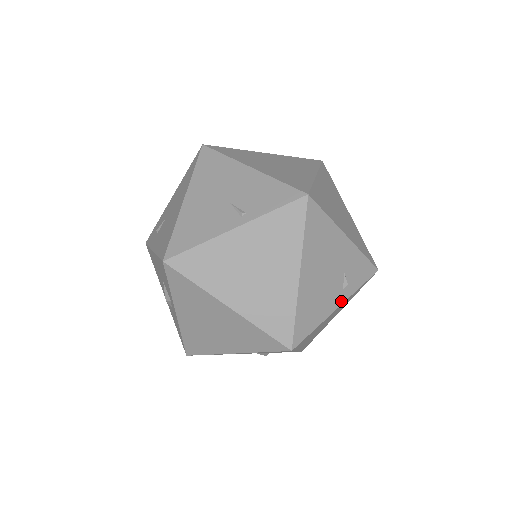
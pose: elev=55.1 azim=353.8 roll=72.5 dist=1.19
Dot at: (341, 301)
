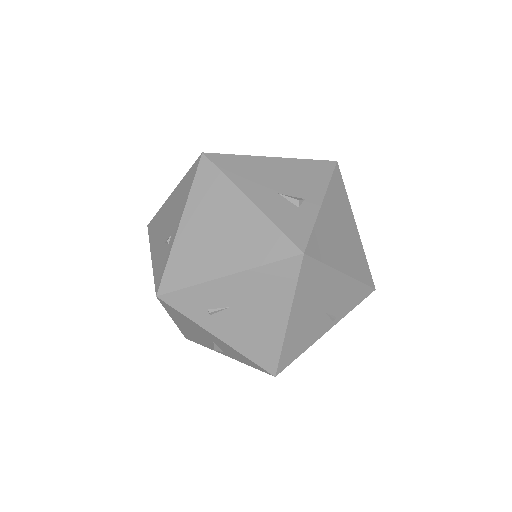
Dot at: occluded
